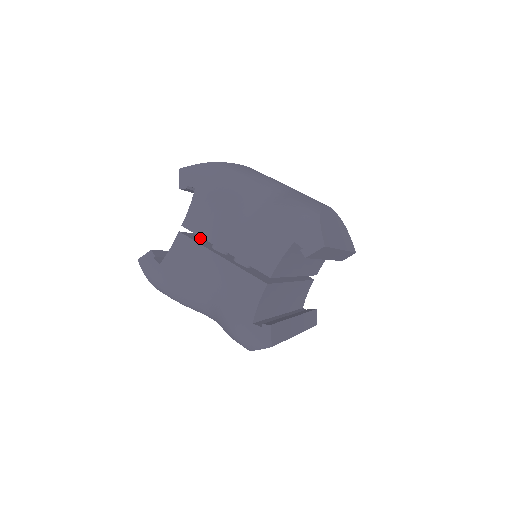
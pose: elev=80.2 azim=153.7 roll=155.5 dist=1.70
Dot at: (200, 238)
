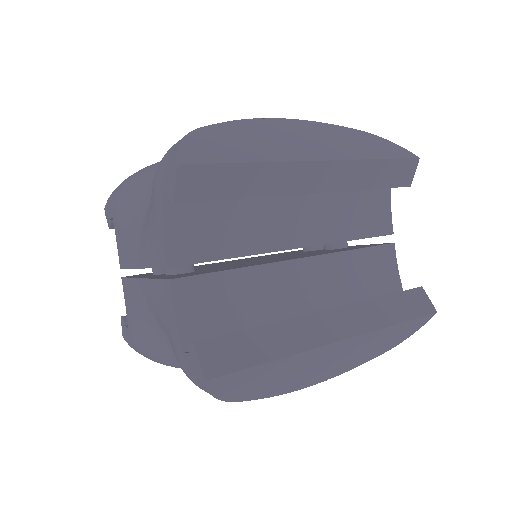
Dot at: occluded
